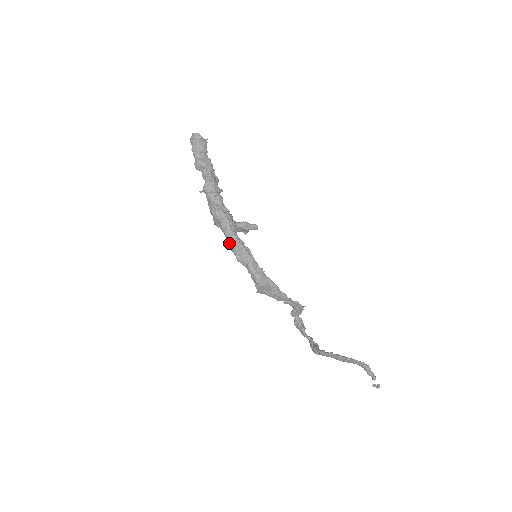
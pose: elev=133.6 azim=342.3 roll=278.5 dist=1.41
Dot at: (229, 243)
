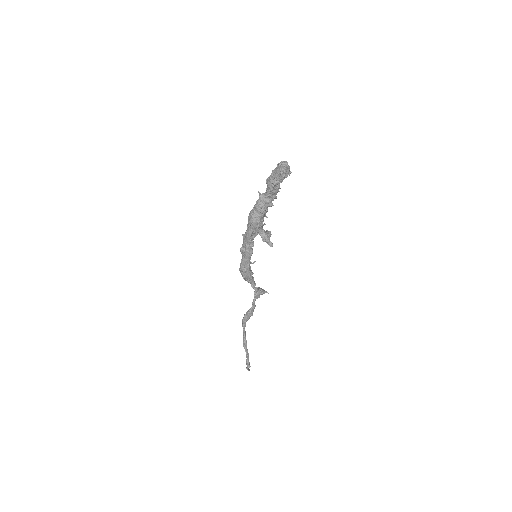
Dot at: (244, 238)
